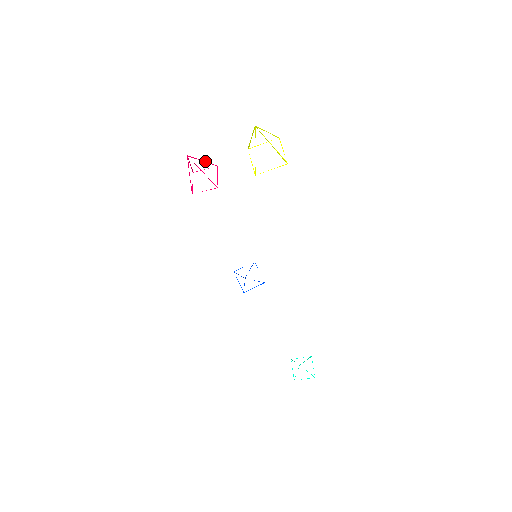
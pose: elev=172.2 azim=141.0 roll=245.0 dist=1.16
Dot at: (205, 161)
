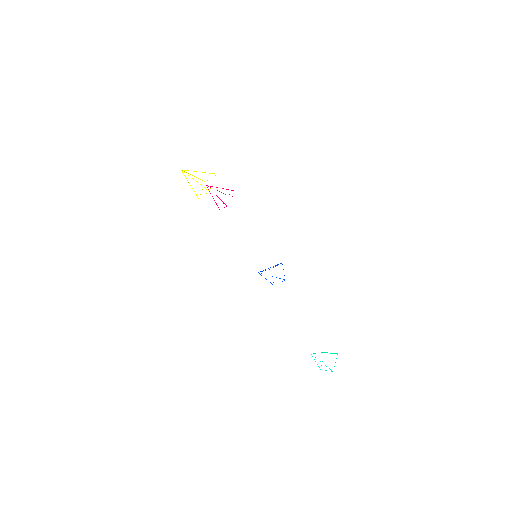
Dot at: (223, 188)
